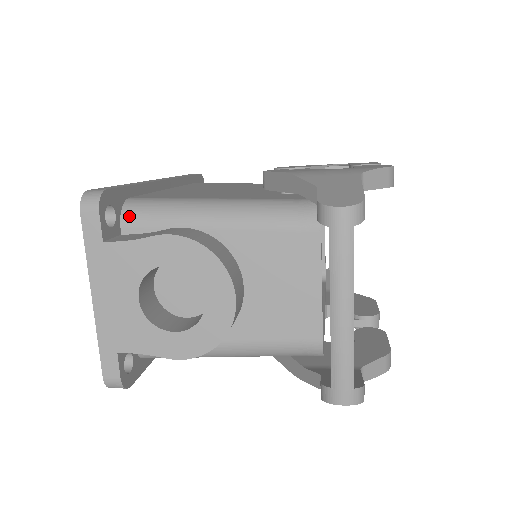
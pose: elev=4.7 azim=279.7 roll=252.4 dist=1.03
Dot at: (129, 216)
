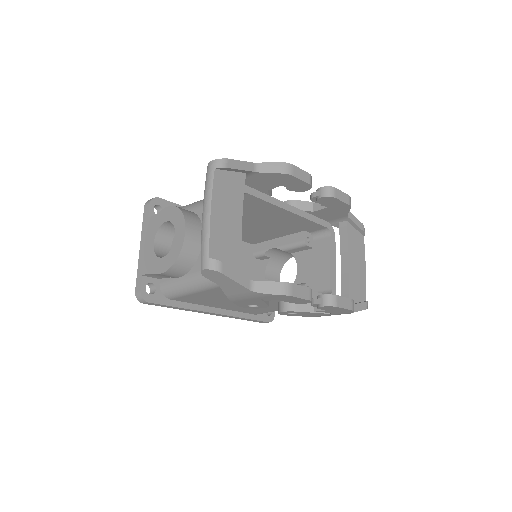
Dot at: occluded
